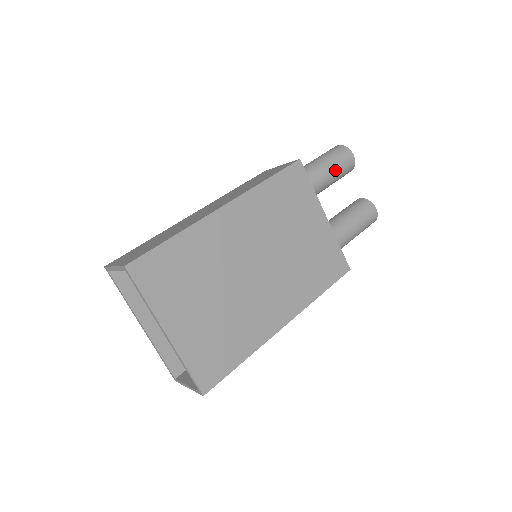
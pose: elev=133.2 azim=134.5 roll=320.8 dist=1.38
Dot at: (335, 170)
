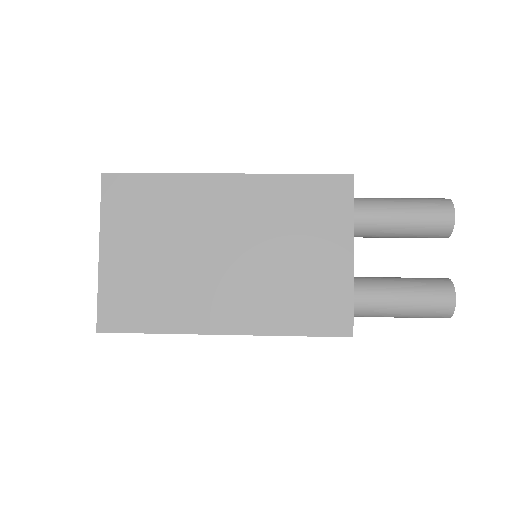
Dot at: (412, 217)
